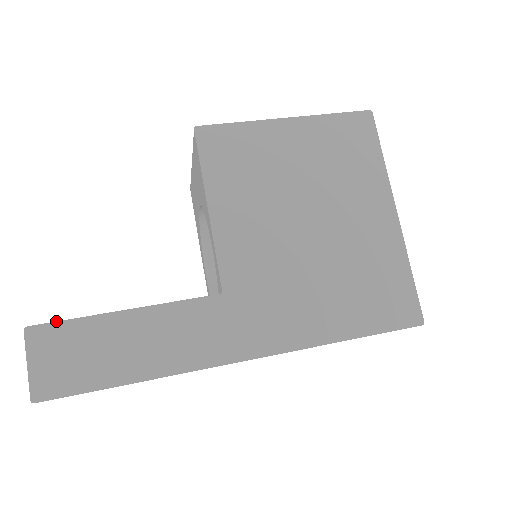
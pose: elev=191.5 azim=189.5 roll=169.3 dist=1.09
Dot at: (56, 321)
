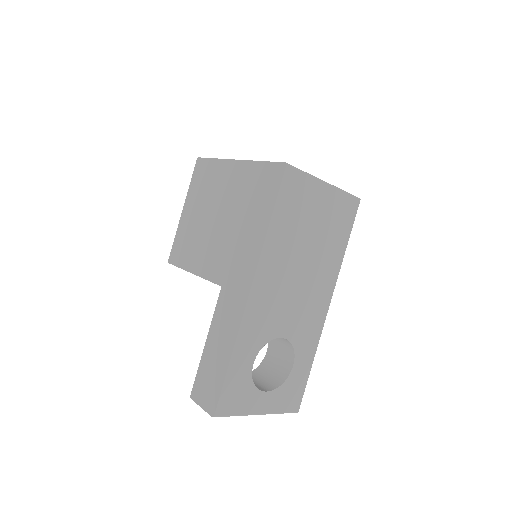
Dot at: (194, 381)
